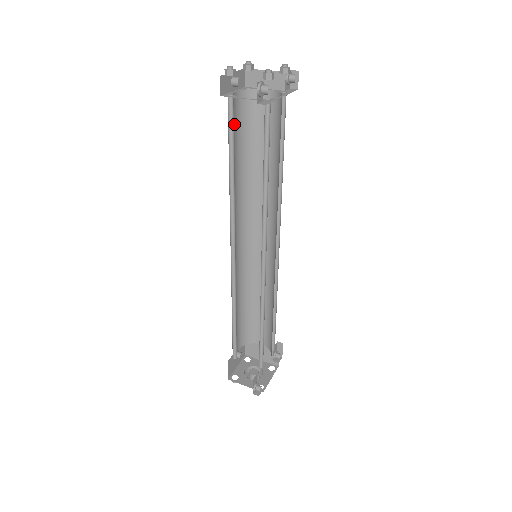
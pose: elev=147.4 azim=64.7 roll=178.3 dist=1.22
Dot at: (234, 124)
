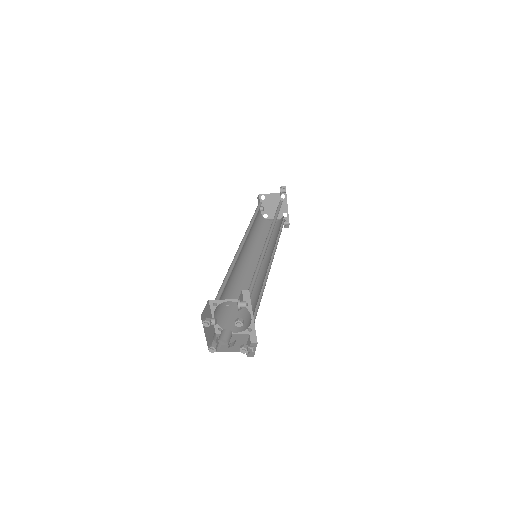
Dot at: (257, 215)
